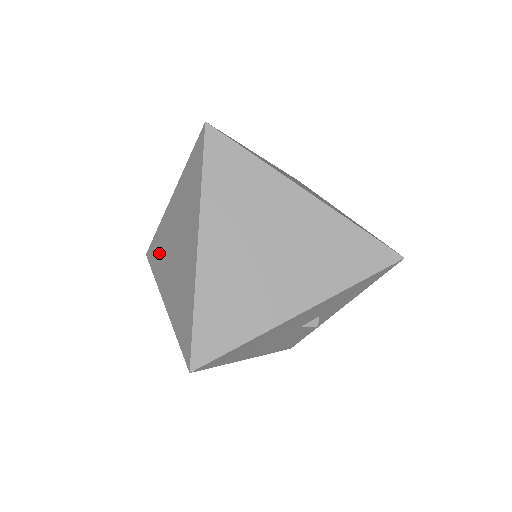
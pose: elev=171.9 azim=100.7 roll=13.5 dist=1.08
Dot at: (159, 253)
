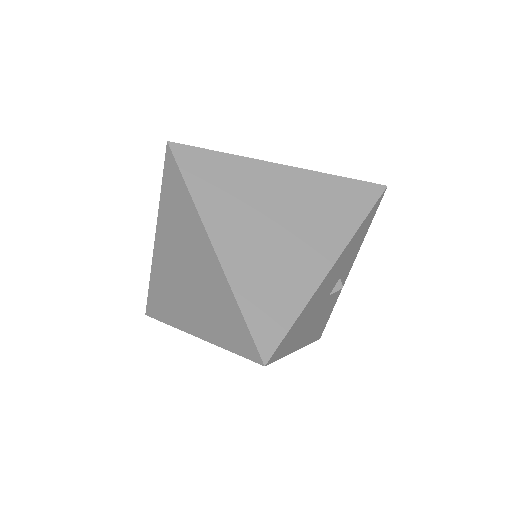
Dot at: (164, 298)
